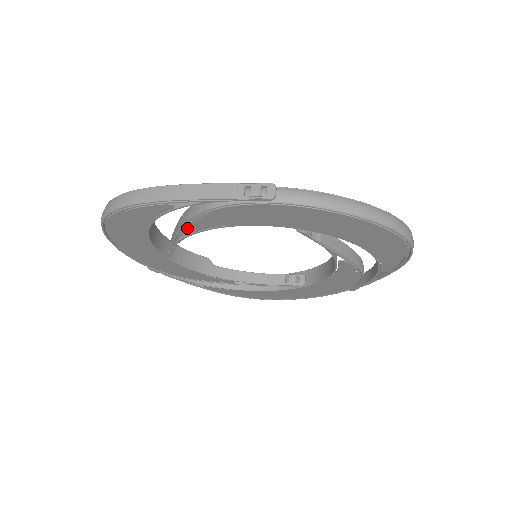
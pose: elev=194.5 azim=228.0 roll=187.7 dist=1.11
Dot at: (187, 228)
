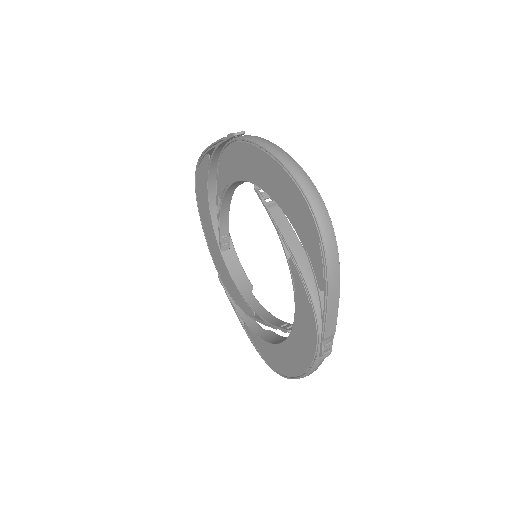
Dot at: (219, 192)
